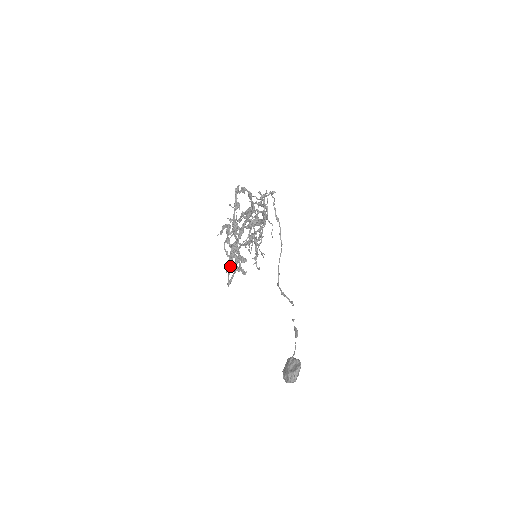
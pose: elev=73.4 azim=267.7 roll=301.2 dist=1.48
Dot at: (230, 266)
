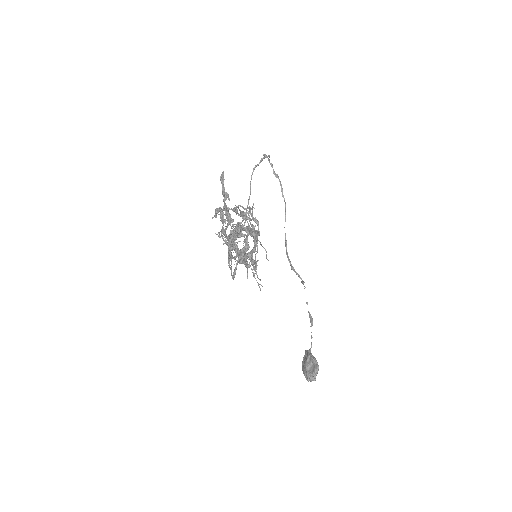
Dot at: occluded
